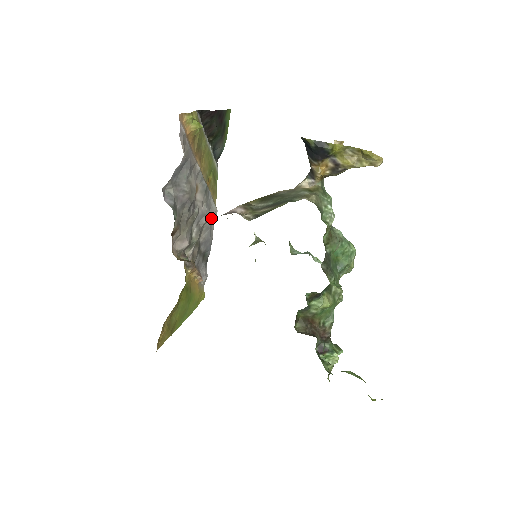
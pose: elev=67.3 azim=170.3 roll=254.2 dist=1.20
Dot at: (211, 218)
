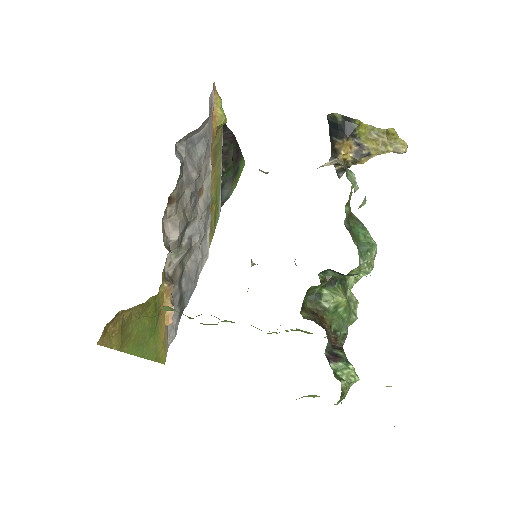
Dot at: (202, 254)
